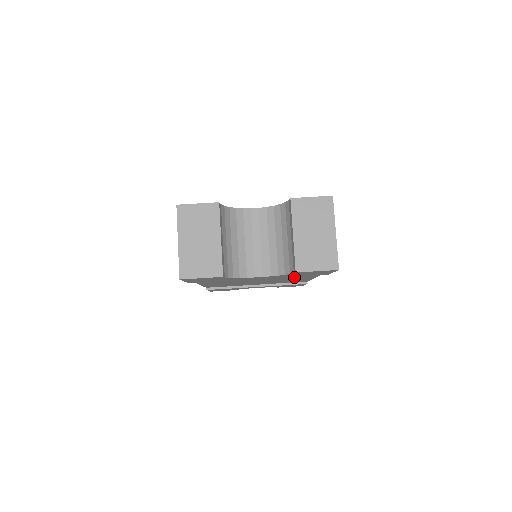
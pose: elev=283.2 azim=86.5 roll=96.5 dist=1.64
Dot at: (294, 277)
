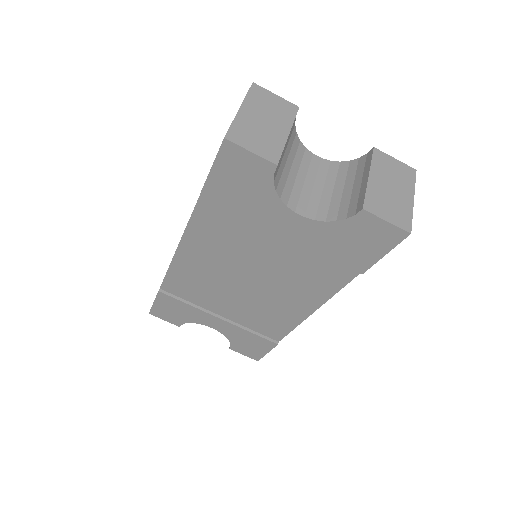
Dot at: (299, 288)
